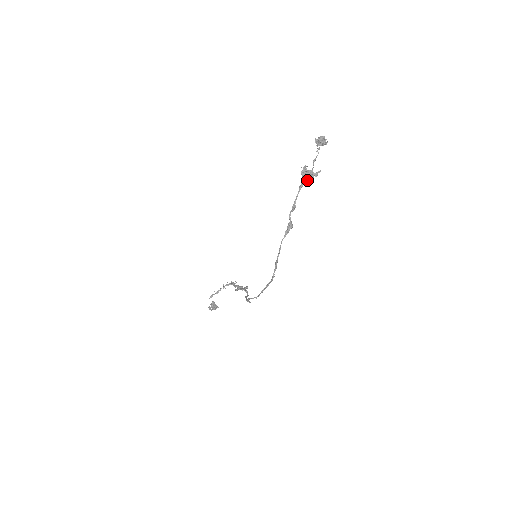
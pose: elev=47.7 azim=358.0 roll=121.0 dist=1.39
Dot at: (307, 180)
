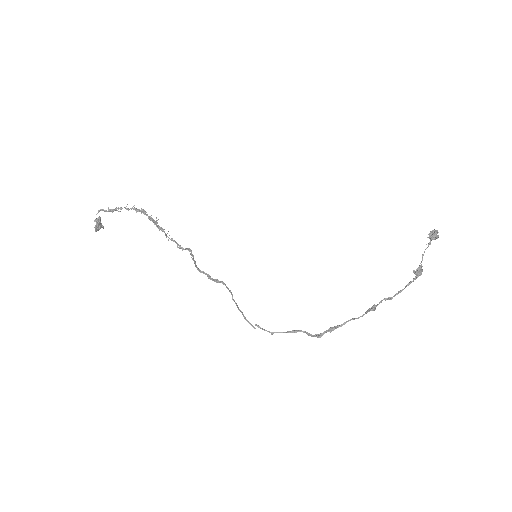
Dot at: (415, 279)
